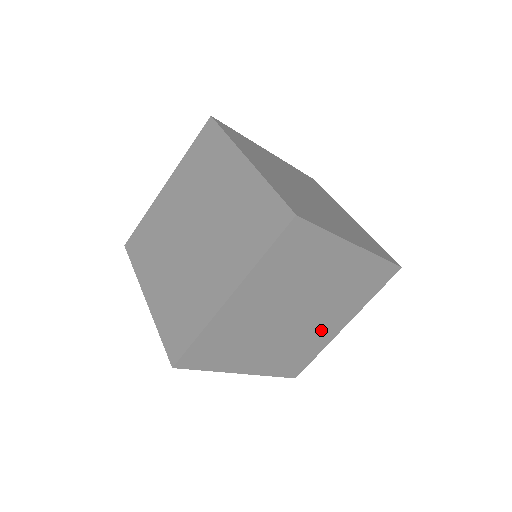
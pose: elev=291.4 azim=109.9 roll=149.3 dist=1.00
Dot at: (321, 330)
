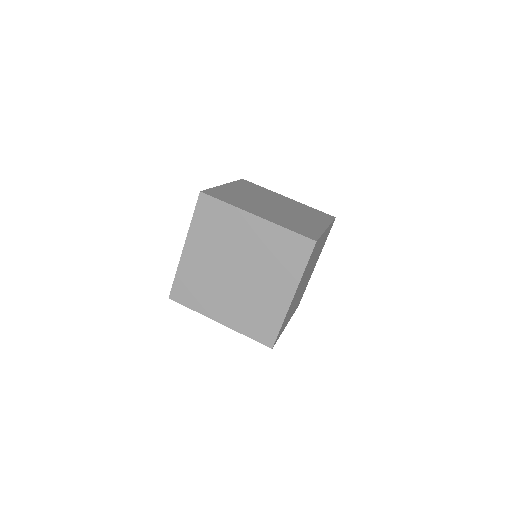
Dot at: (310, 275)
